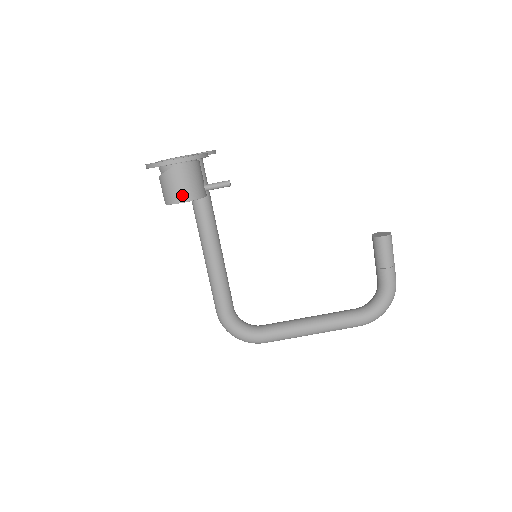
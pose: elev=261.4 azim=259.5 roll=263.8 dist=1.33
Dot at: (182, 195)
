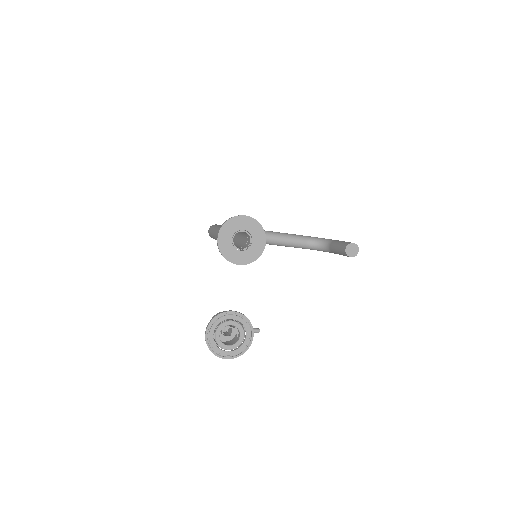
Dot at: occluded
